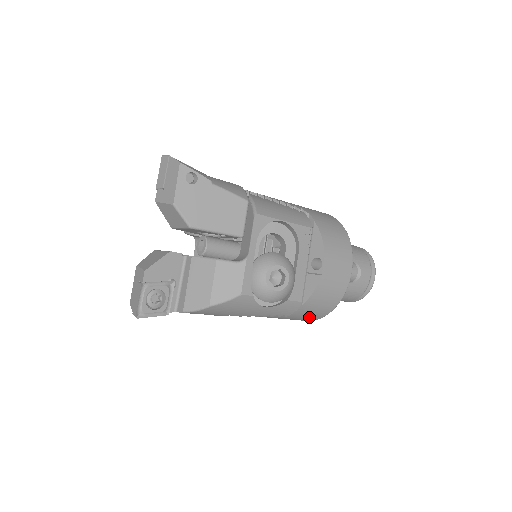
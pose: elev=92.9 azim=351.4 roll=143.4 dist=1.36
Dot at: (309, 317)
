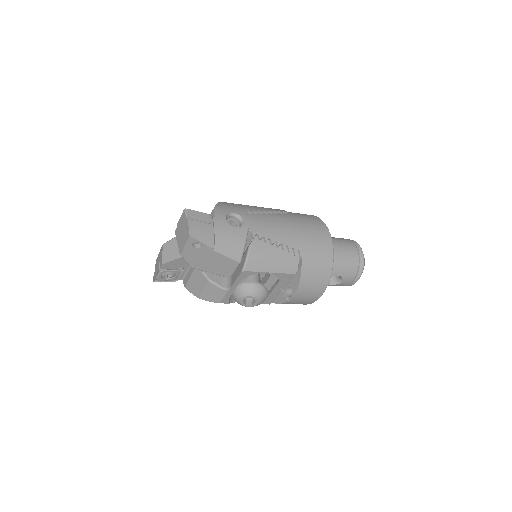
Dot at: occluded
